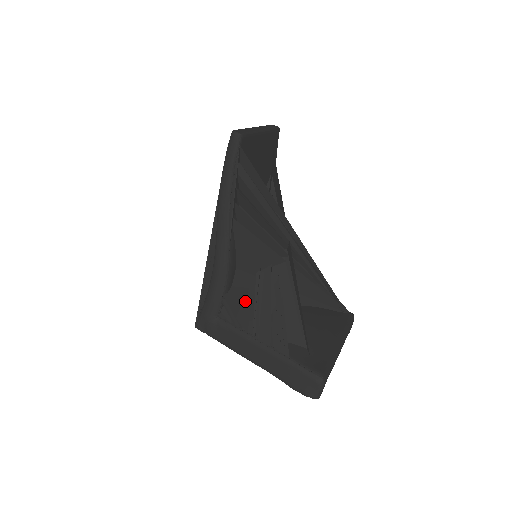
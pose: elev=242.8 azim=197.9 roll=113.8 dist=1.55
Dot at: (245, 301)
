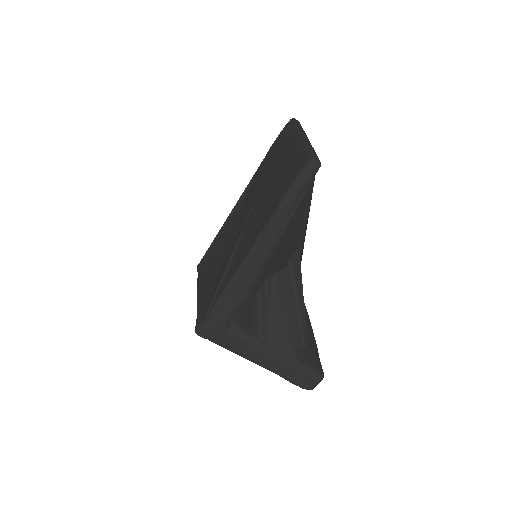
Dot at: (254, 308)
